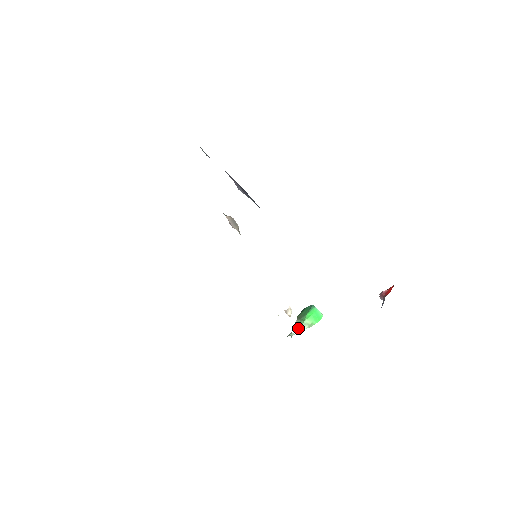
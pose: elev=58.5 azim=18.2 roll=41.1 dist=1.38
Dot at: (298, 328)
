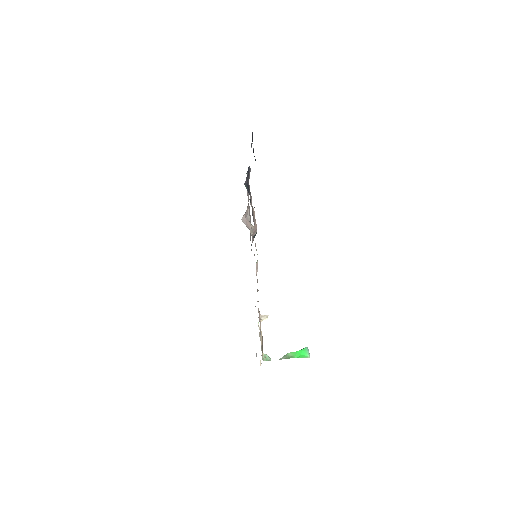
Dot at: (280, 359)
